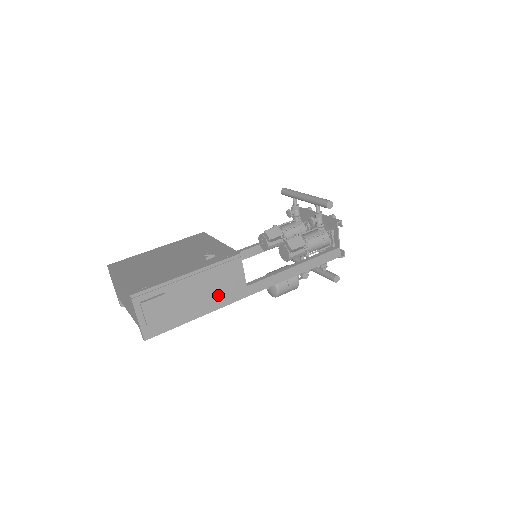
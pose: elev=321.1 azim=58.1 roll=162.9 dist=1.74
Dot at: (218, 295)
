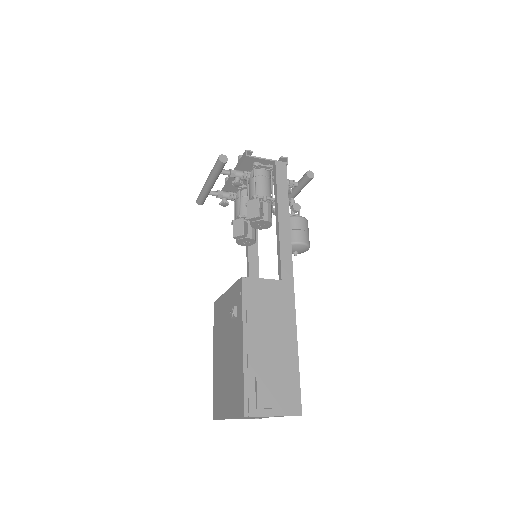
Dot at: (280, 316)
